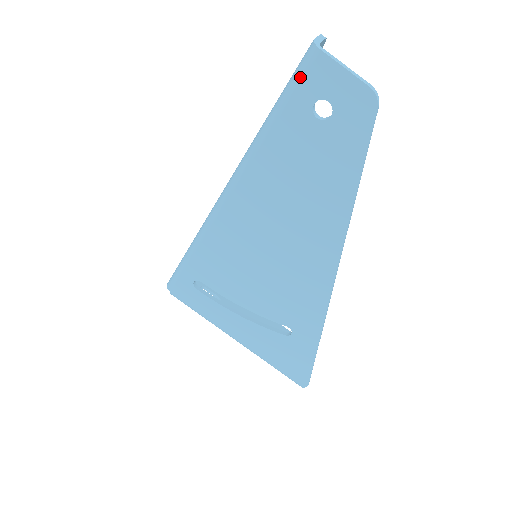
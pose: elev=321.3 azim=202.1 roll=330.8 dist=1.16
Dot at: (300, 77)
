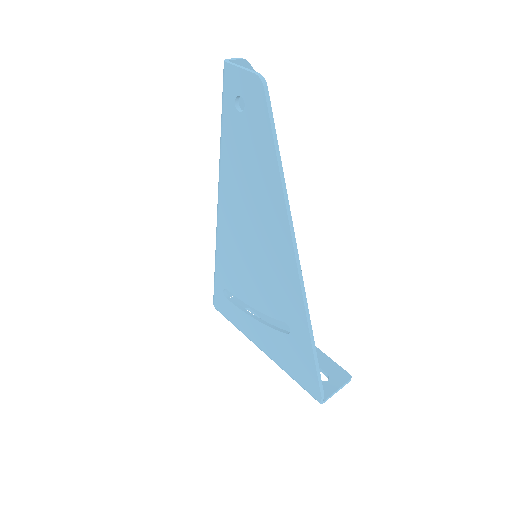
Dot at: (223, 87)
